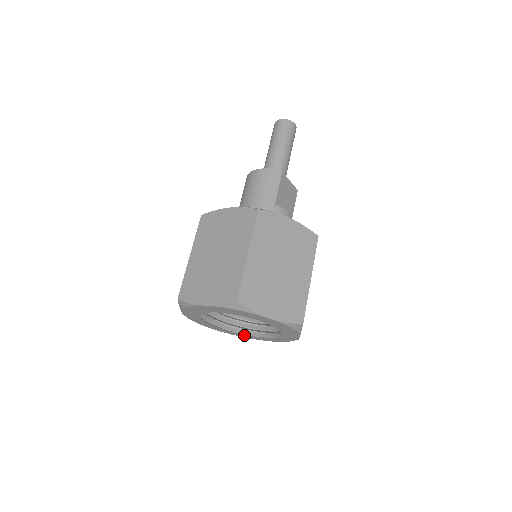
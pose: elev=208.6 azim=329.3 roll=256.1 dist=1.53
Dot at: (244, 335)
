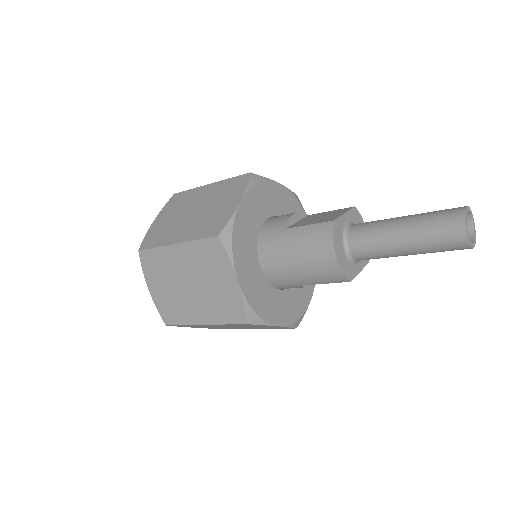
Dot at: occluded
